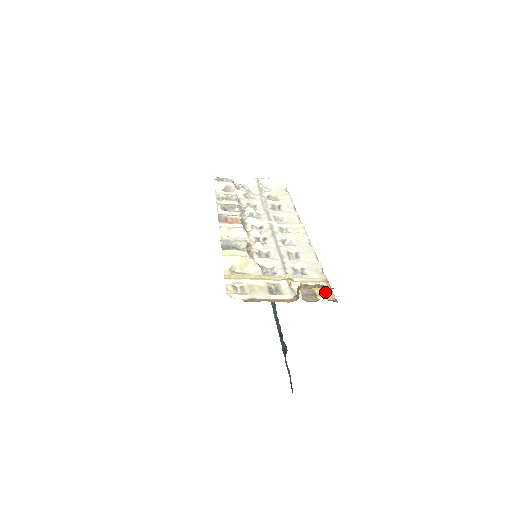
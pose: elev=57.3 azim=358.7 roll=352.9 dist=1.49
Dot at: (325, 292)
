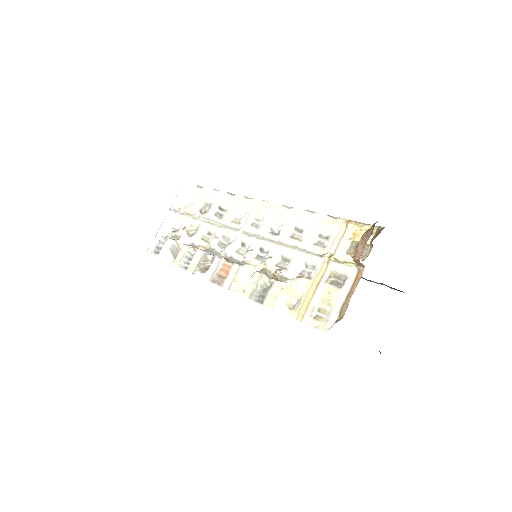
Dot at: (362, 232)
